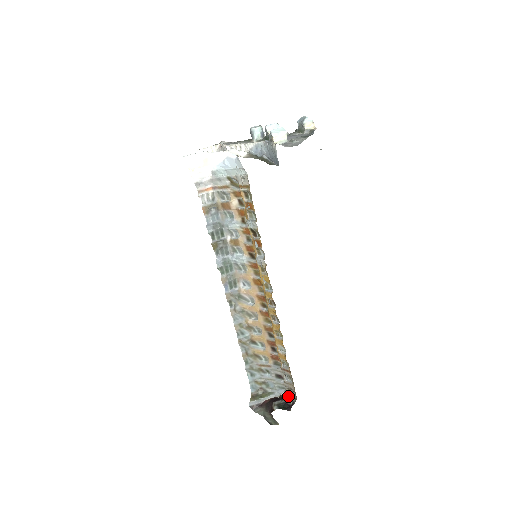
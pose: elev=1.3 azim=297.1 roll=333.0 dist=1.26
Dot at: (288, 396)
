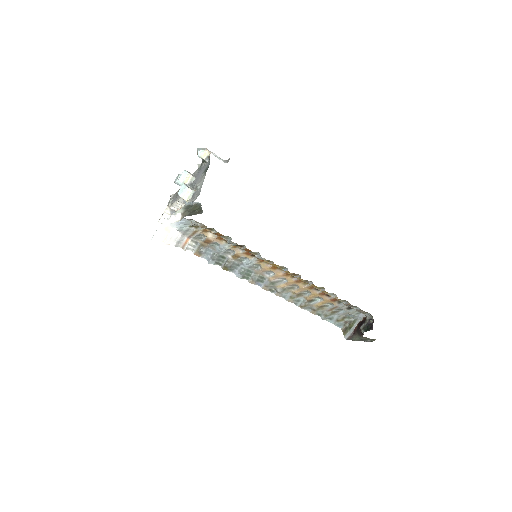
Dot at: (367, 317)
